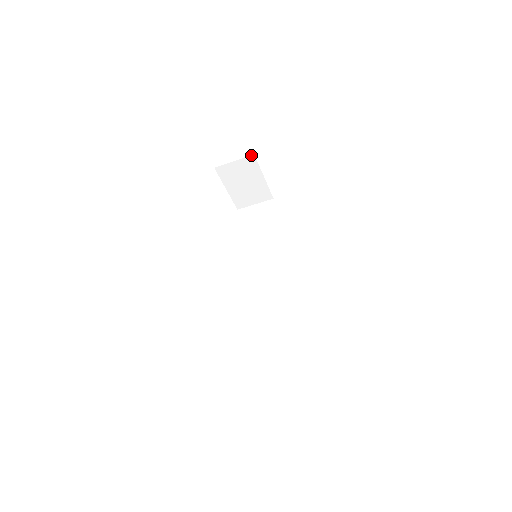
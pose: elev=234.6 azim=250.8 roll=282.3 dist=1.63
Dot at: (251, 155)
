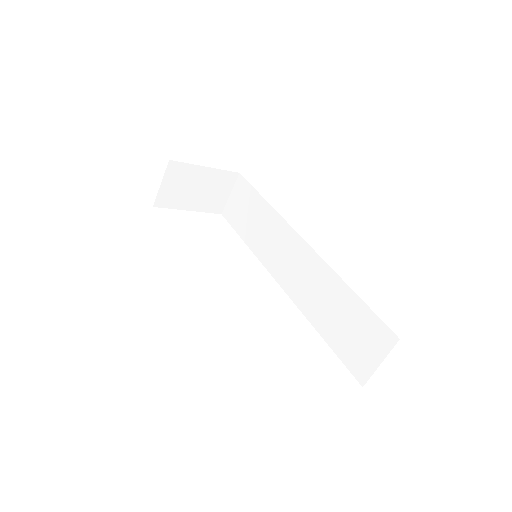
Dot at: occluded
